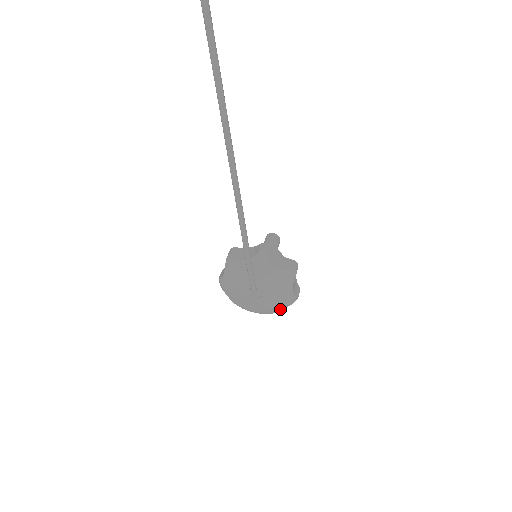
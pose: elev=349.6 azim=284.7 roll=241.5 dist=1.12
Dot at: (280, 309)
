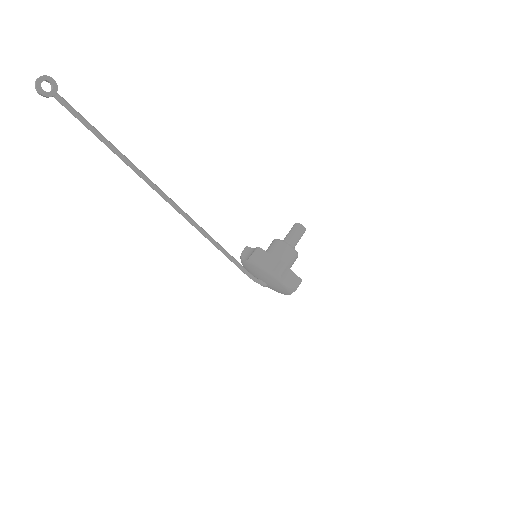
Dot at: (288, 294)
